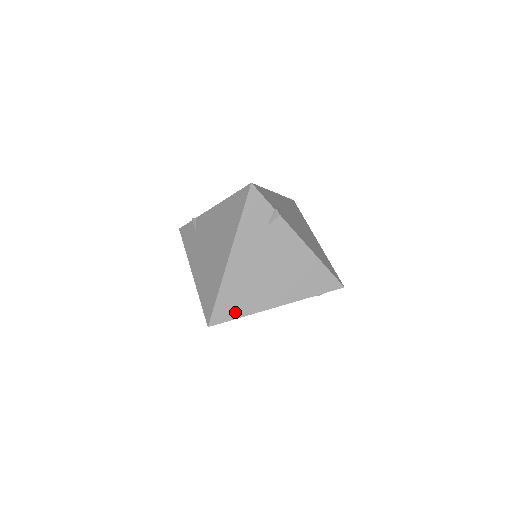
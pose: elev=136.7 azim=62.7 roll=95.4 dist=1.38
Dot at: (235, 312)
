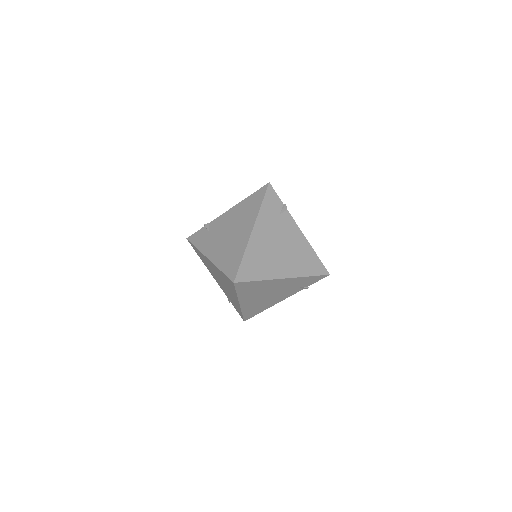
Dot at: (254, 275)
